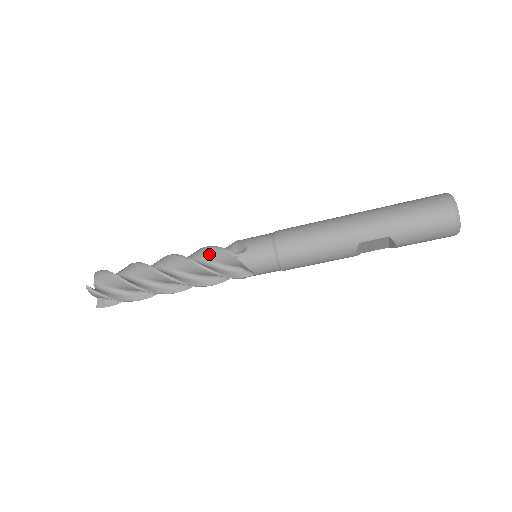
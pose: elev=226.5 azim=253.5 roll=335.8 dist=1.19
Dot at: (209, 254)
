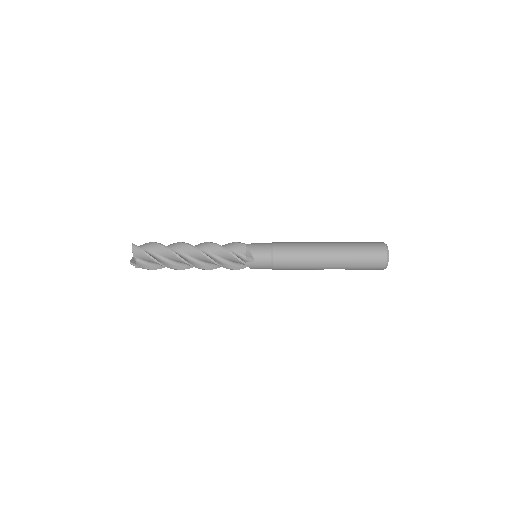
Dot at: (225, 255)
